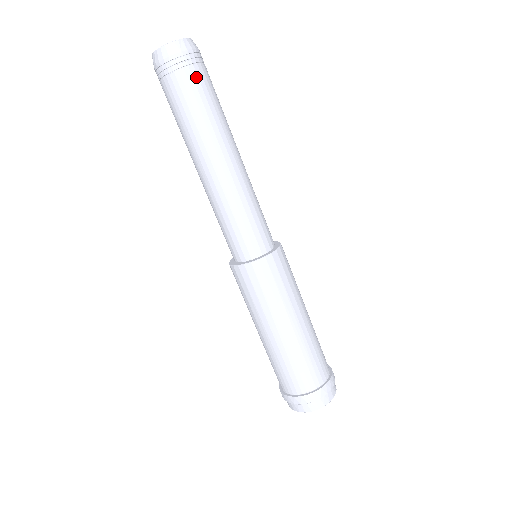
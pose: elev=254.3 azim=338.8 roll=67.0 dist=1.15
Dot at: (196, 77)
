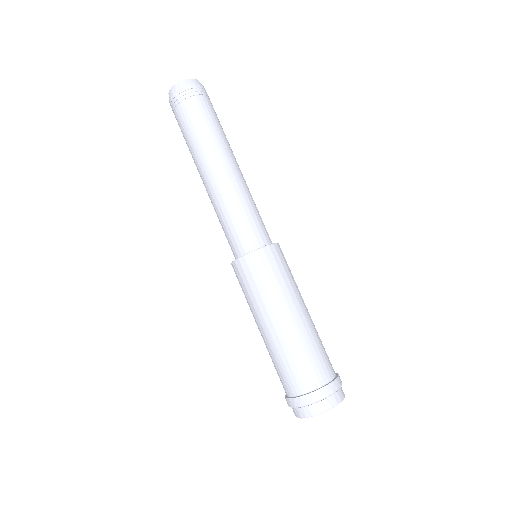
Dot at: (210, 104)
